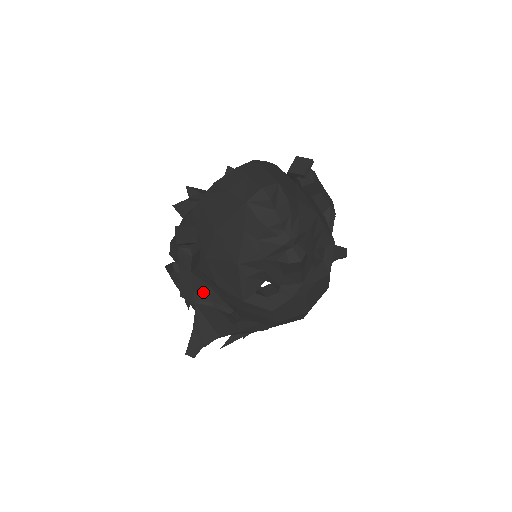
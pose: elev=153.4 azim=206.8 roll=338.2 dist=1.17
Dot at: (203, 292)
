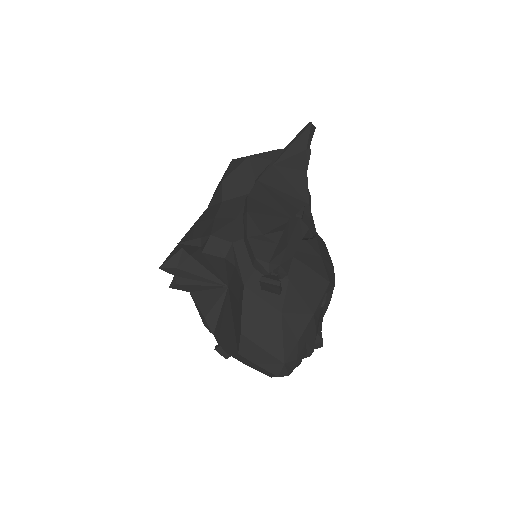
Dot at: occluded
